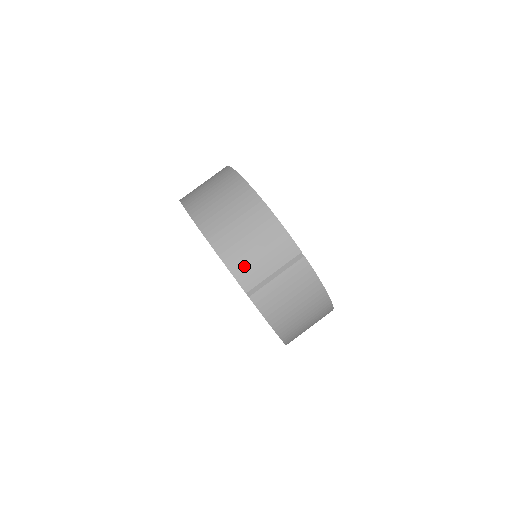
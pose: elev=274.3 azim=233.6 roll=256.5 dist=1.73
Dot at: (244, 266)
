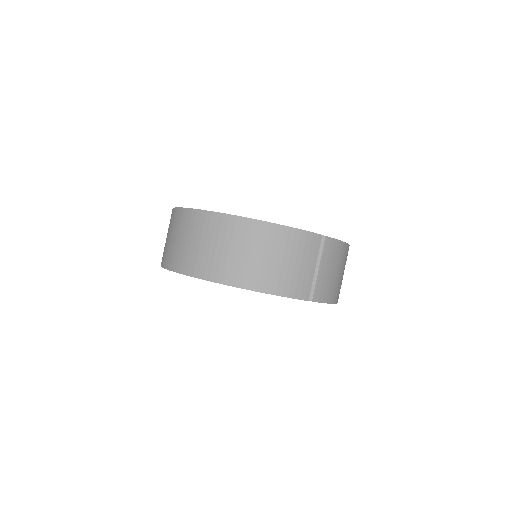
Dot at: (293, 284)
